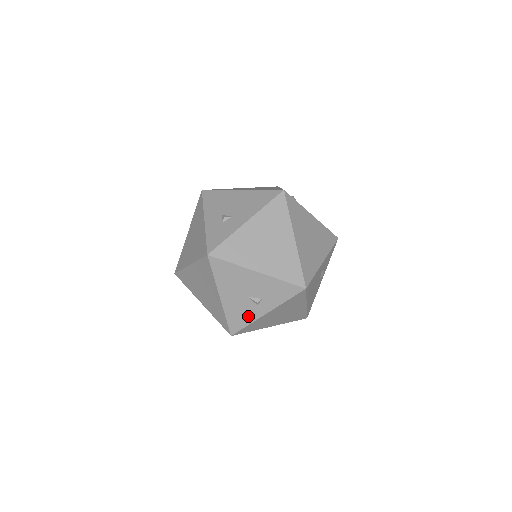
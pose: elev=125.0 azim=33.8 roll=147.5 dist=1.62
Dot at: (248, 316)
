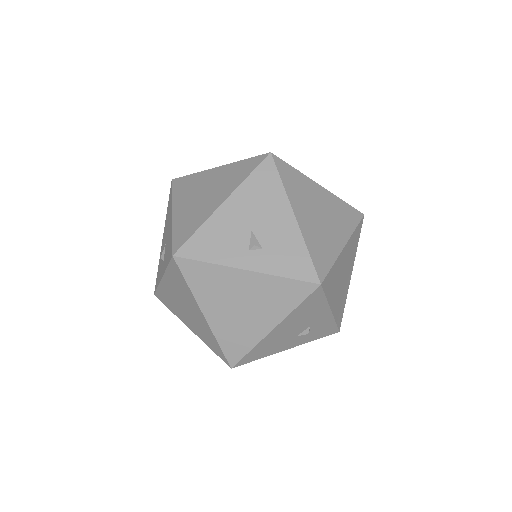
Dot at: (223, 252)
